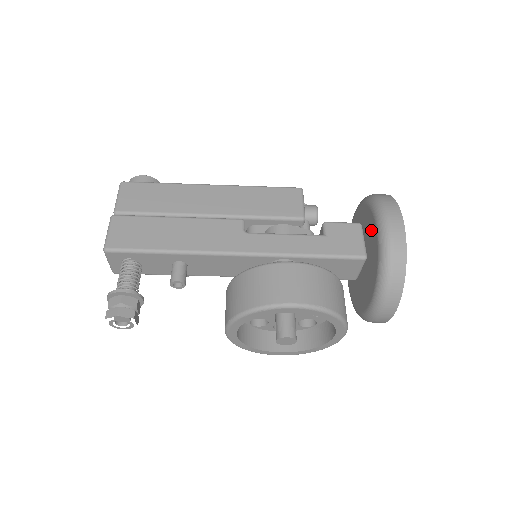
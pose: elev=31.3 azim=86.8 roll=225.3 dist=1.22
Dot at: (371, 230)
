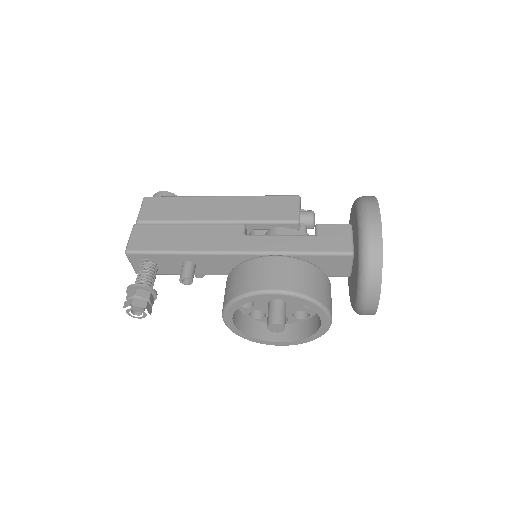
Dot at: (355, 228)
